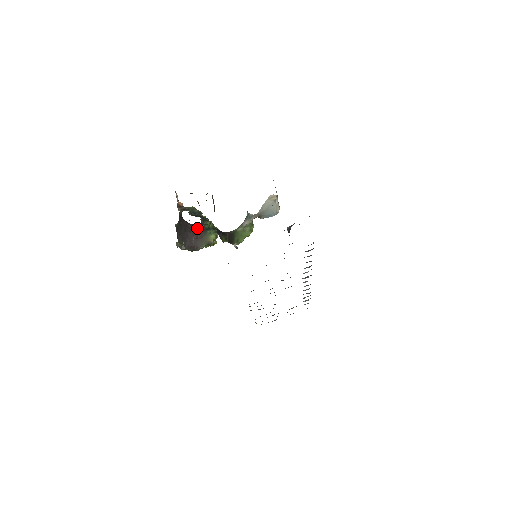
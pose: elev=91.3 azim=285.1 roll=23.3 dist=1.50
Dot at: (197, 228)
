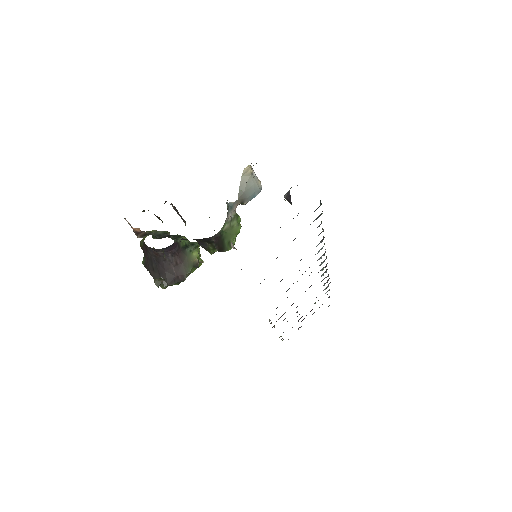
Dot at: (172, 251)
